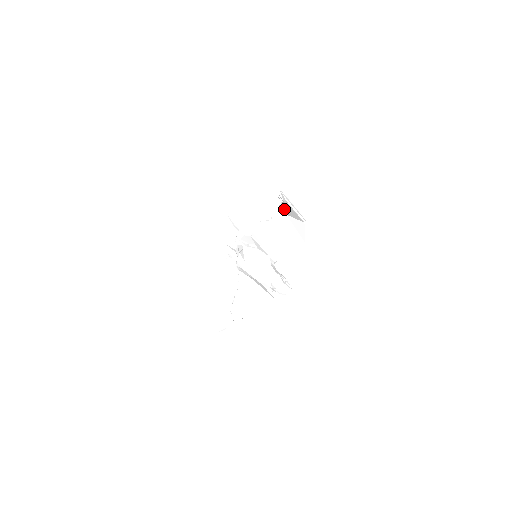
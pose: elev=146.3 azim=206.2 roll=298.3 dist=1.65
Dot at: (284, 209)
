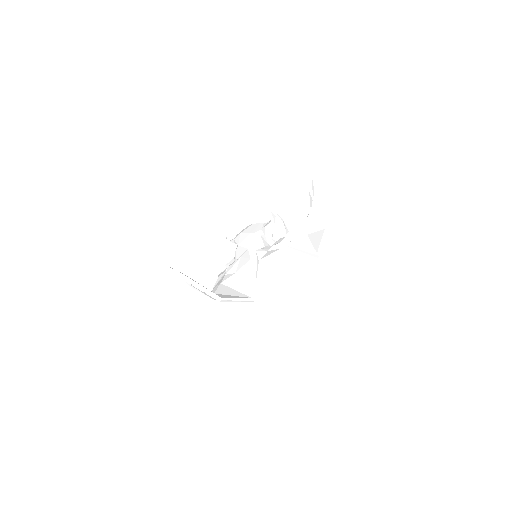
Dot at: (308, 223)
